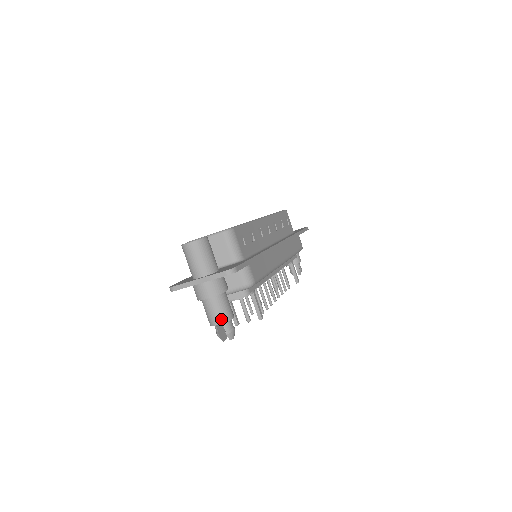
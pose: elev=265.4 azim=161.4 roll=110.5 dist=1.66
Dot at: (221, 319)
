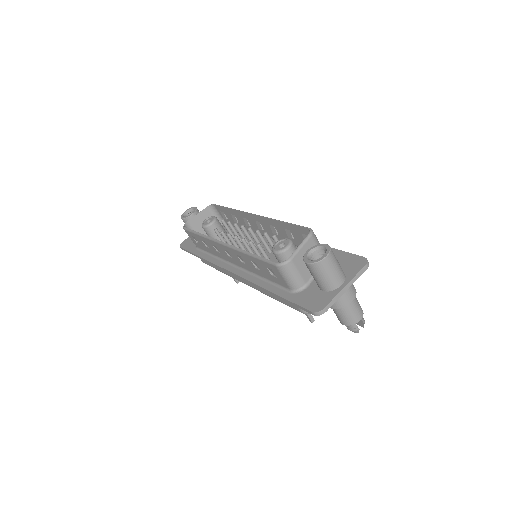
Dot at: (361, 312)
